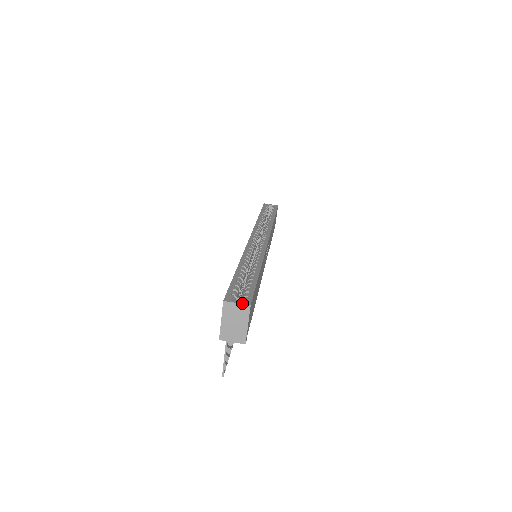
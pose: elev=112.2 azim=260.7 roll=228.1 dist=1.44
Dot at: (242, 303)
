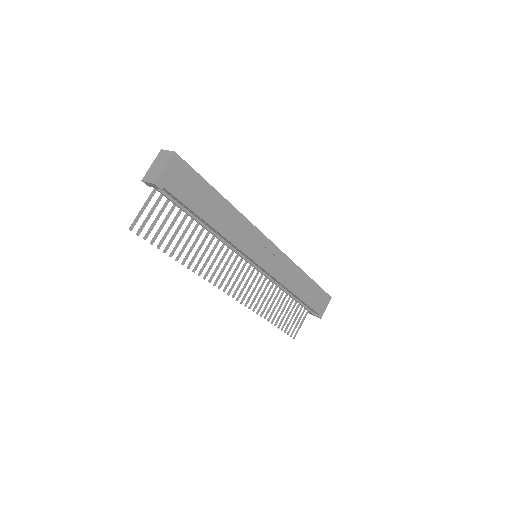
Dot at: (171, 151)
